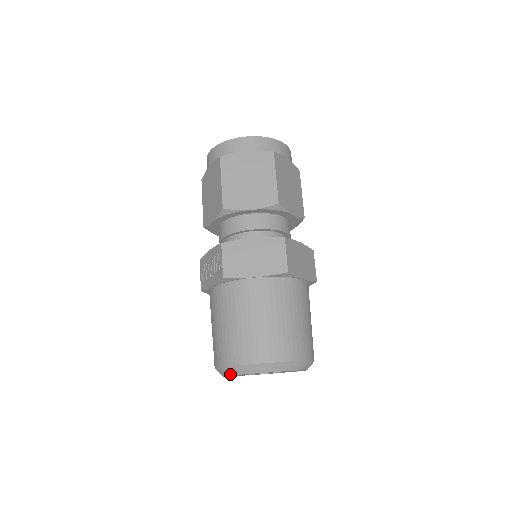
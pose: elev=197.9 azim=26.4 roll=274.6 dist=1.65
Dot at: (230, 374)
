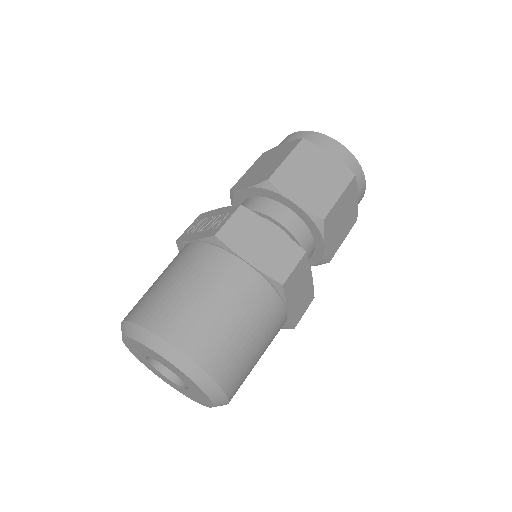
Dot at: (134, 337)
